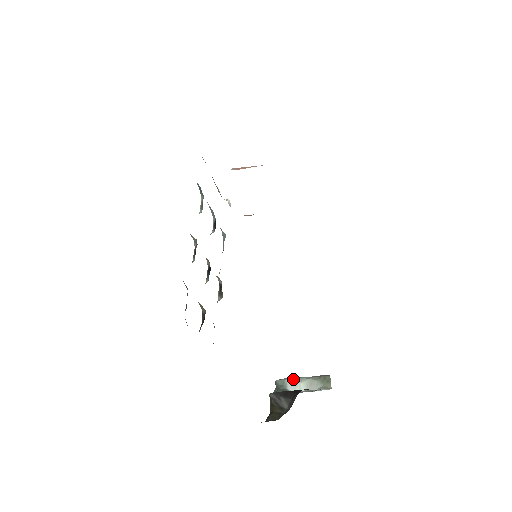
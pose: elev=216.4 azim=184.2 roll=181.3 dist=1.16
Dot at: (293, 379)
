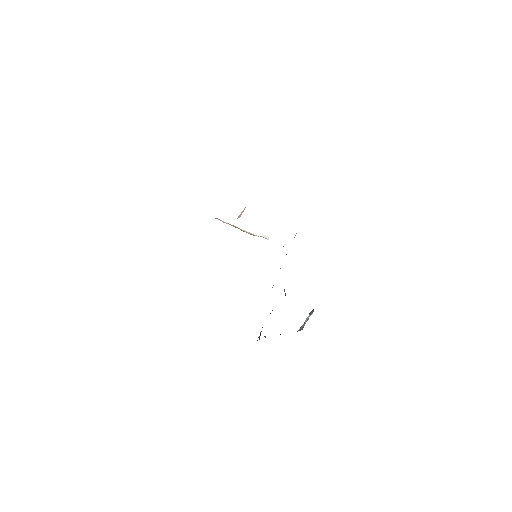
Dot at: occluded
